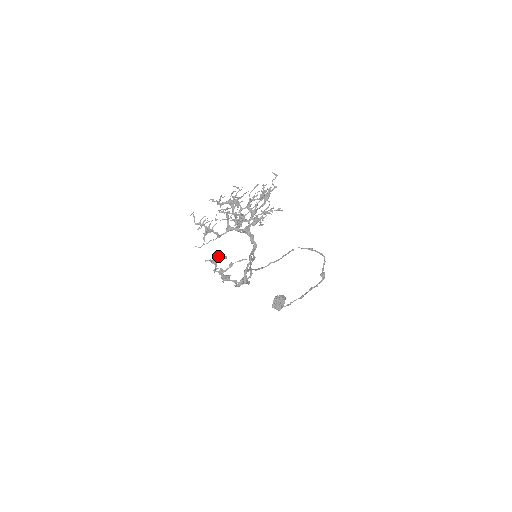
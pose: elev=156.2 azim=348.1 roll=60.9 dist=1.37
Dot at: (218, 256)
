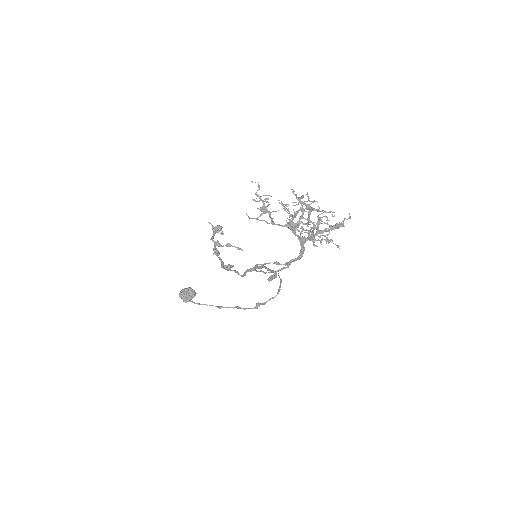
Dot at: (220, 227)
